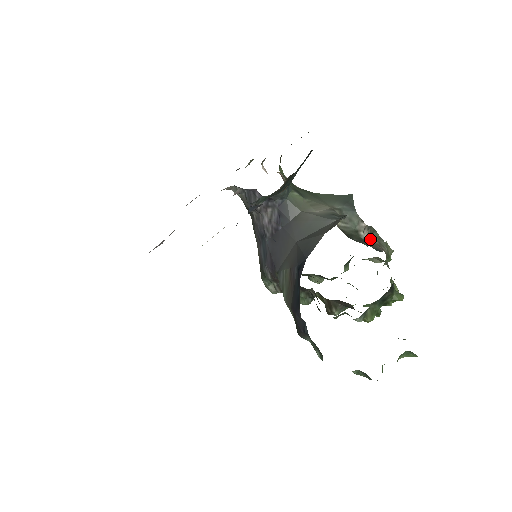
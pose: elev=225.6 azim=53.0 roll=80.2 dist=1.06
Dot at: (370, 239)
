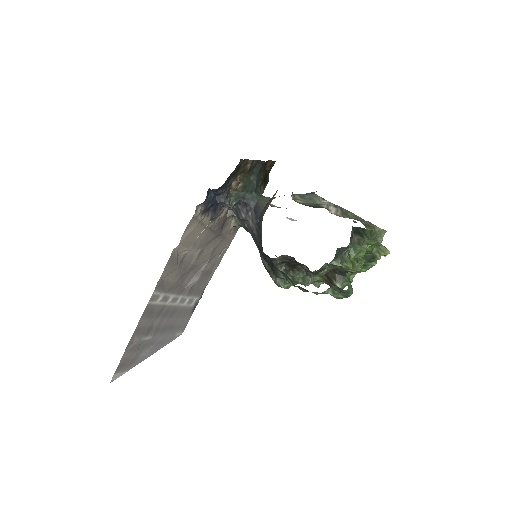
Dot at: (345, 217)
